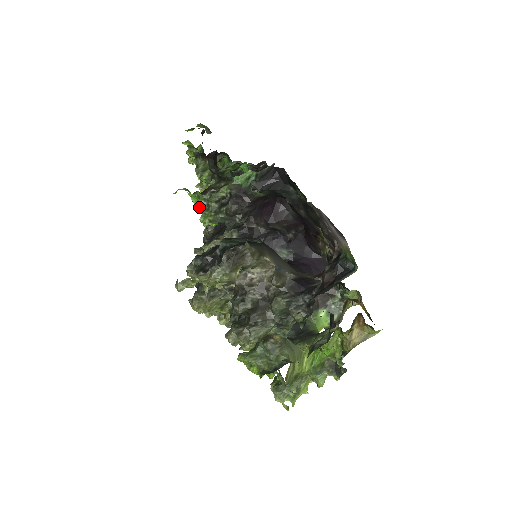
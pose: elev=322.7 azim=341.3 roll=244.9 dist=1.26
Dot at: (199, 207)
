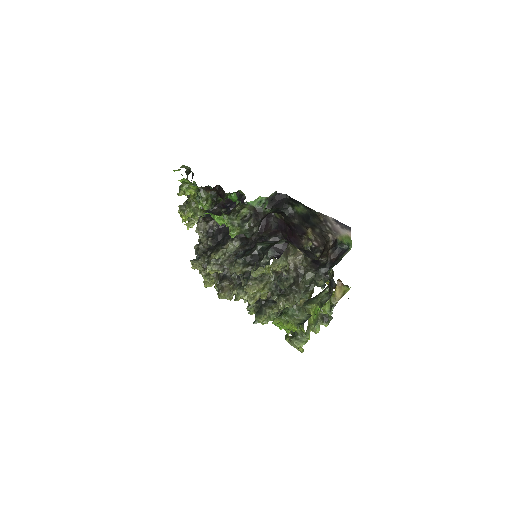
Dot at: occluded
